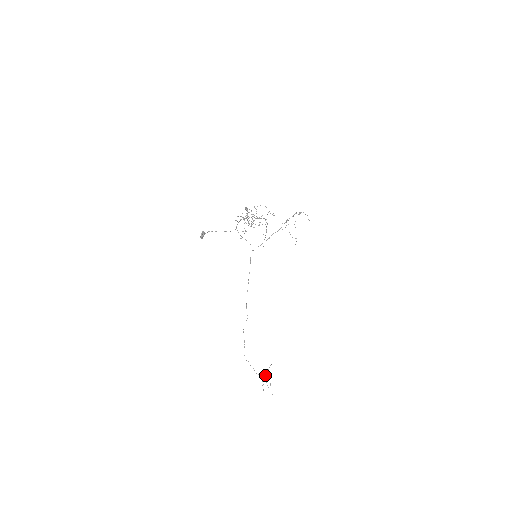
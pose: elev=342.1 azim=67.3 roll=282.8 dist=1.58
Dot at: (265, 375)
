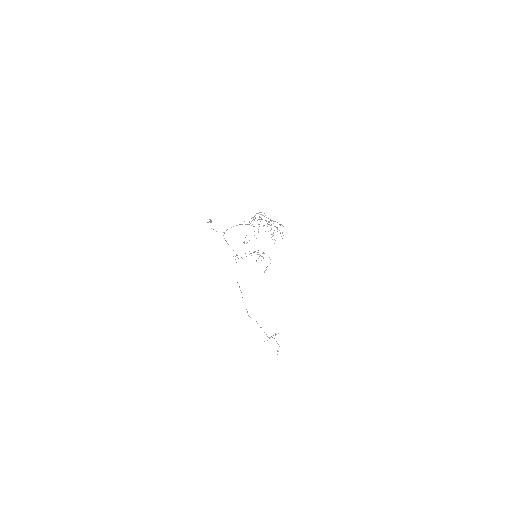
Dot at: (271, 336)
